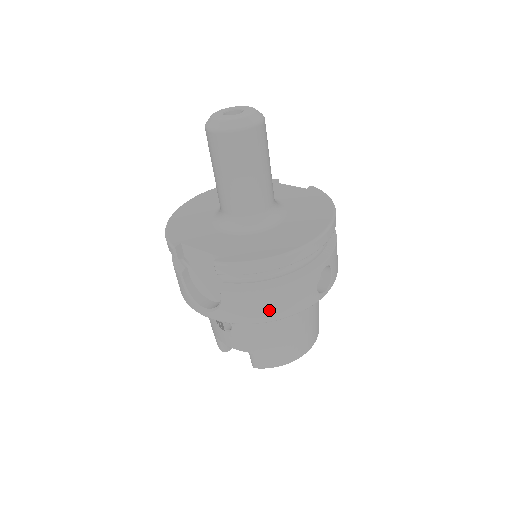
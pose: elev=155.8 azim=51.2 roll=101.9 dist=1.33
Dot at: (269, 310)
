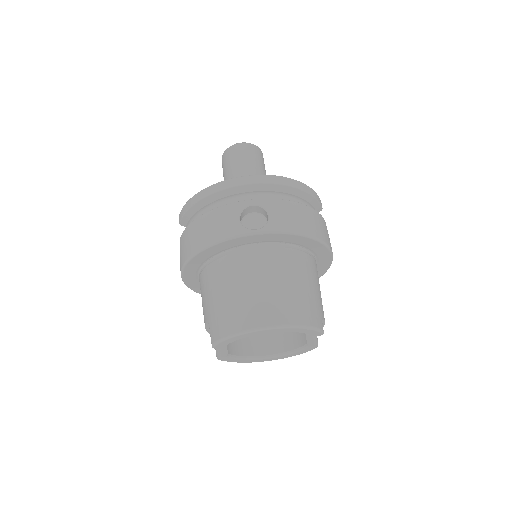
Dot at: (197, 239)
